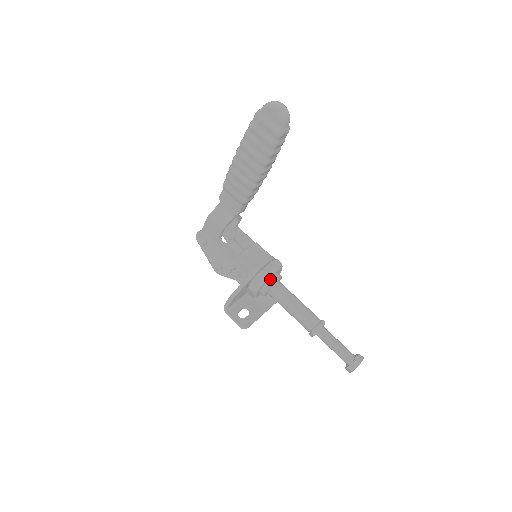
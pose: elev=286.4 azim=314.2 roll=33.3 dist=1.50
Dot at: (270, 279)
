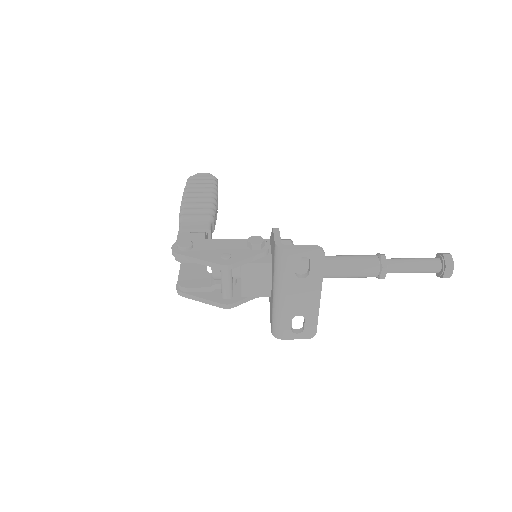
Dot at: occluded
